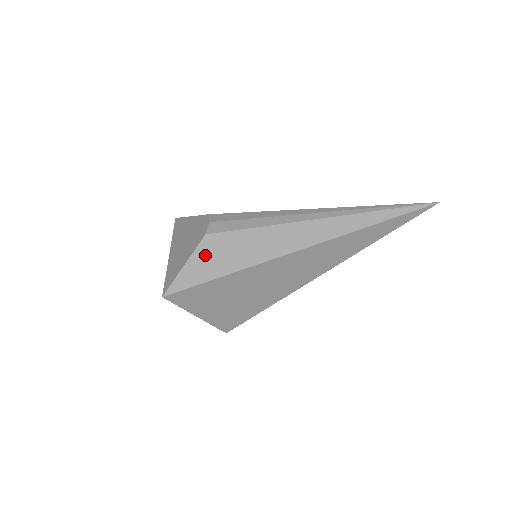
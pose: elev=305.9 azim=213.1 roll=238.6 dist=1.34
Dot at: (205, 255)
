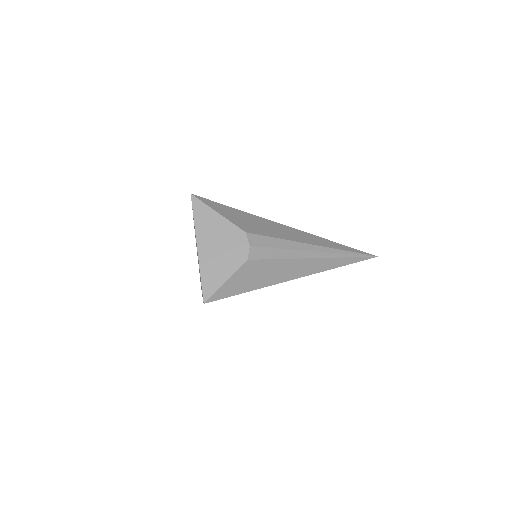
Dot at: (242, 275)
